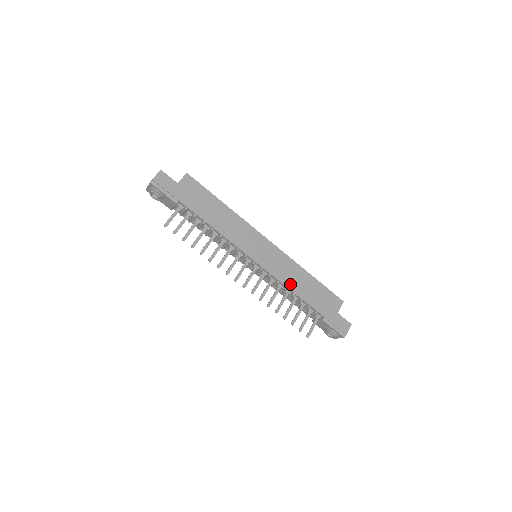
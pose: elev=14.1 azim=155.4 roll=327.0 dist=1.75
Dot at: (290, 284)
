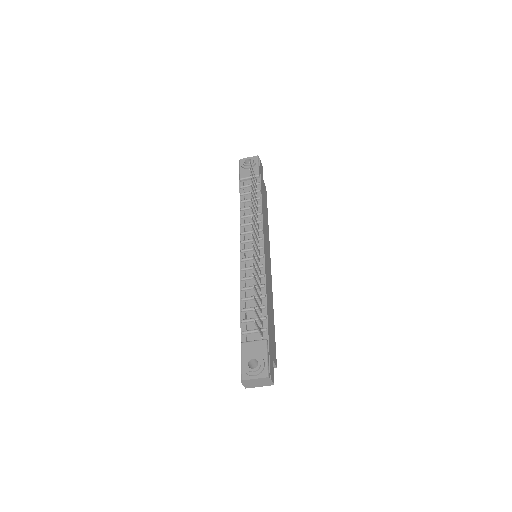
Dot at: (267, 290)
